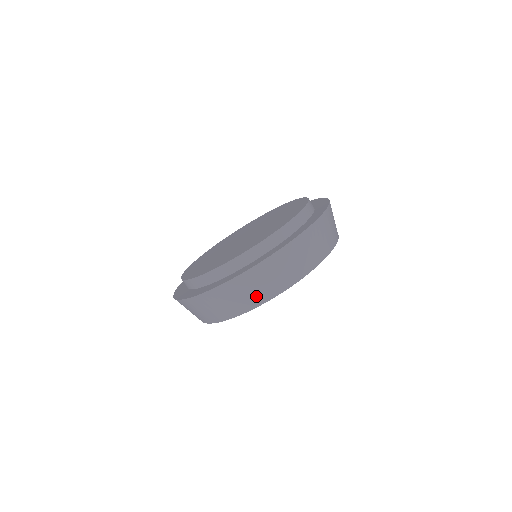
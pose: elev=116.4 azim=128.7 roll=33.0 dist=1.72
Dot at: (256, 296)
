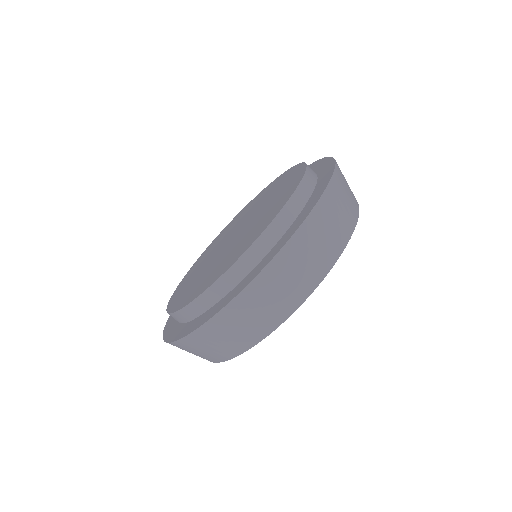
Dot at: (352, 203)
